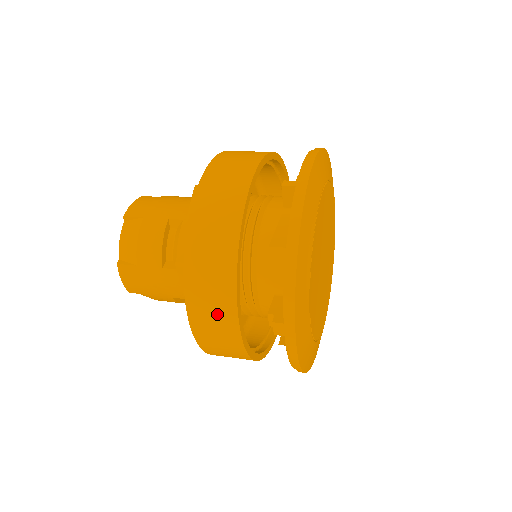
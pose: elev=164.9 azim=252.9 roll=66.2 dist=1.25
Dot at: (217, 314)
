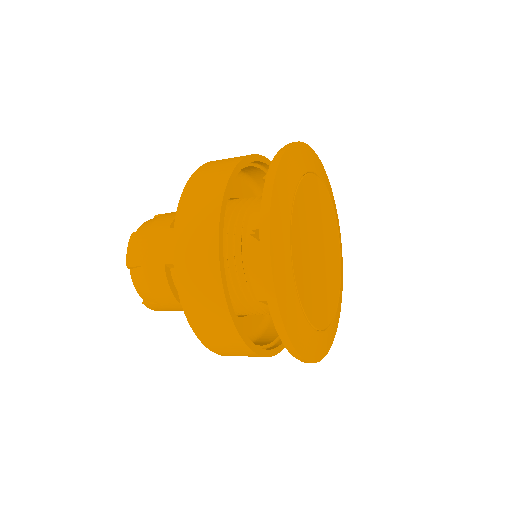
Dot at: (204, 203)
